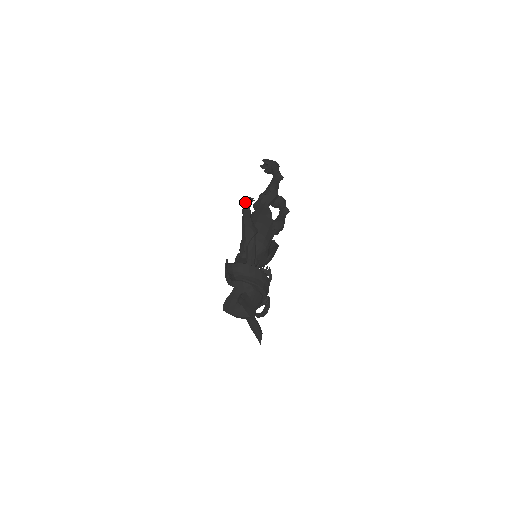
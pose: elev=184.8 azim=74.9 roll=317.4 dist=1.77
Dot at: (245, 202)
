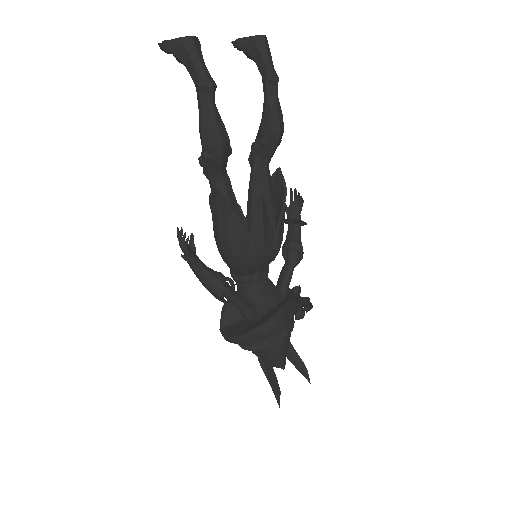
Dot at: occluded
